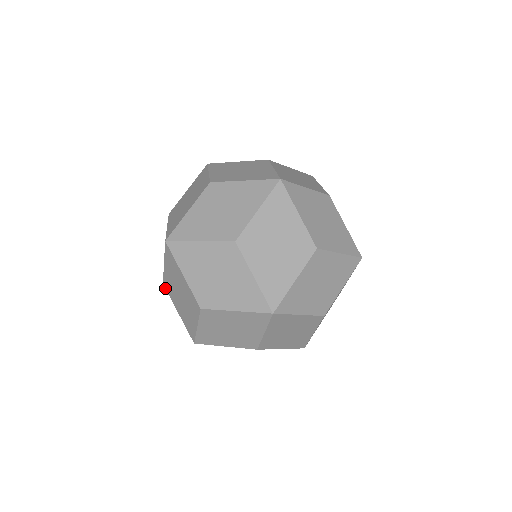
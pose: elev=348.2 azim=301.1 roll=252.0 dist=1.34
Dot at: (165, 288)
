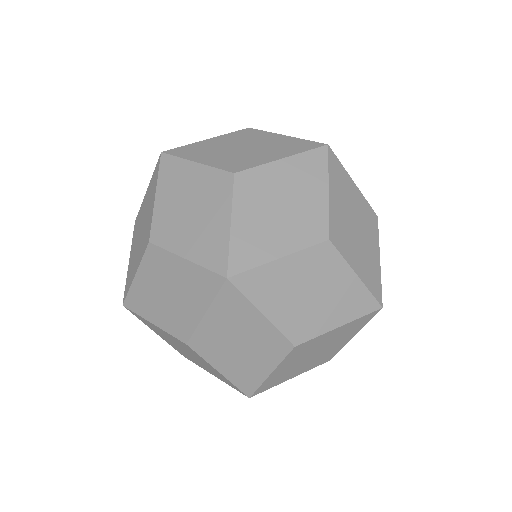
Dot at: occluded
